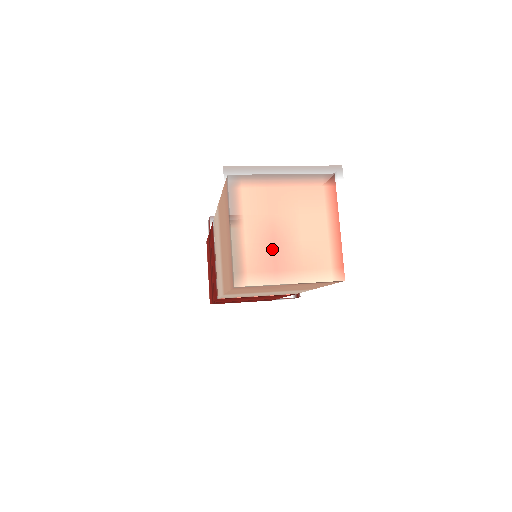
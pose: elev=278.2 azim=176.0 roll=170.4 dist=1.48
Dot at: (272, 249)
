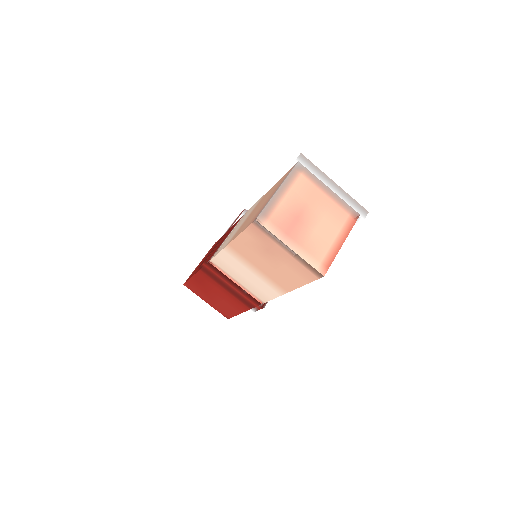
Dot at: (296, 217)
